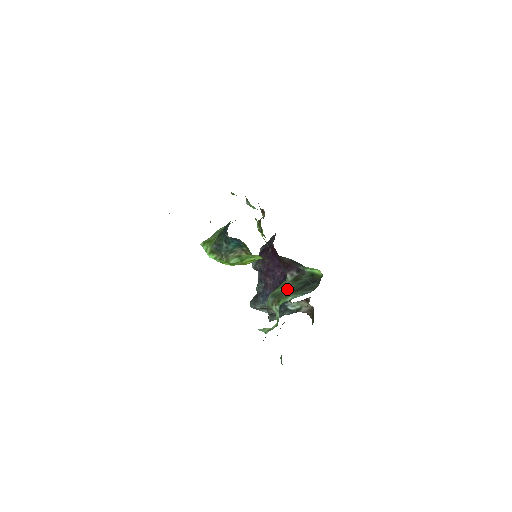
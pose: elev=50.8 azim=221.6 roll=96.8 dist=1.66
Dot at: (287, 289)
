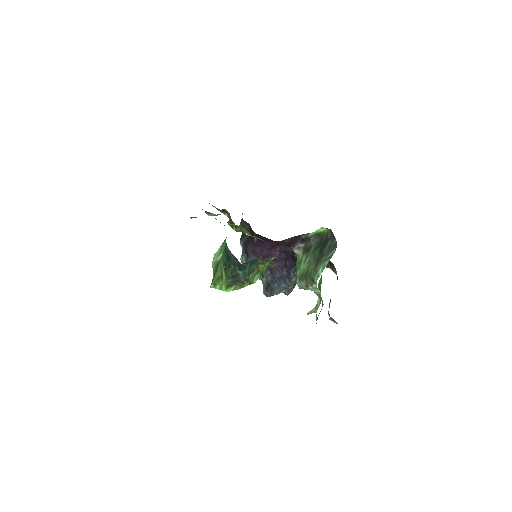
Dot at: (308, 264)
